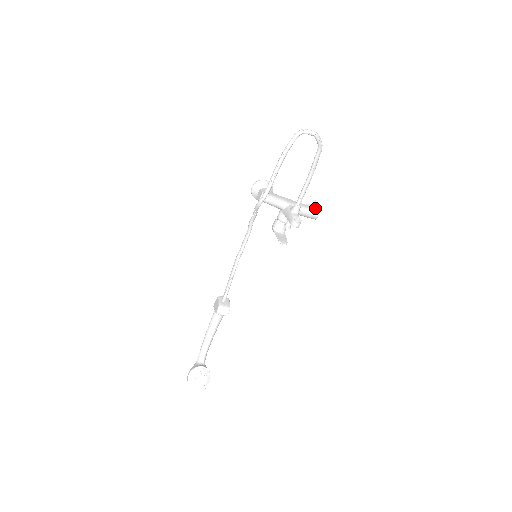
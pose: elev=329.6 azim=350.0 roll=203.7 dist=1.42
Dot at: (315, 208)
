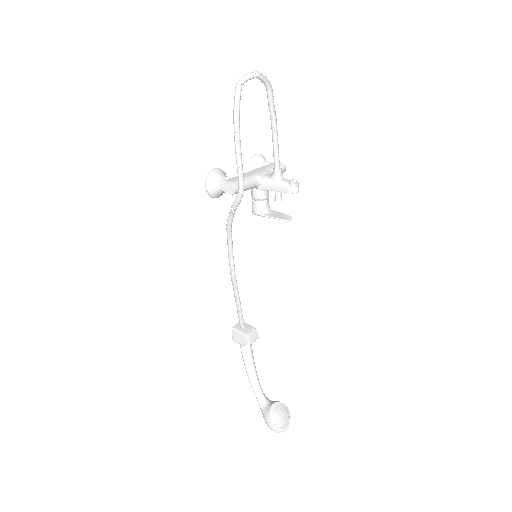
Dot at: occluded
